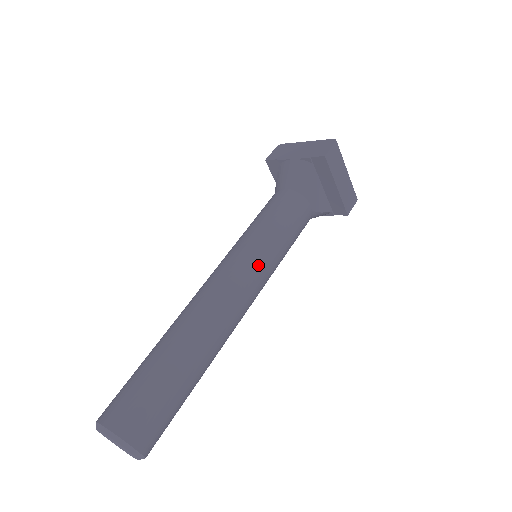
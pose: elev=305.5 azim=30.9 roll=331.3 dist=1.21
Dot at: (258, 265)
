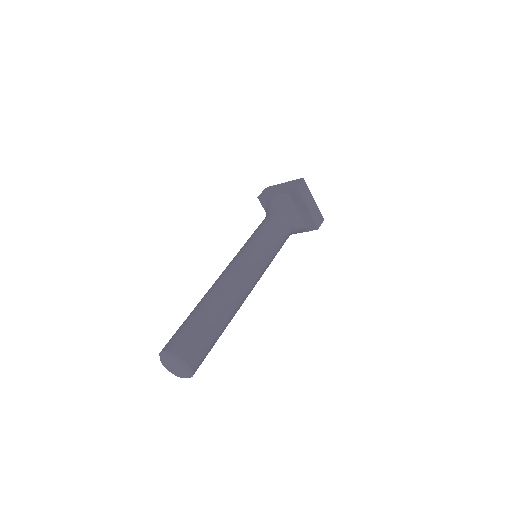
Dot at: (258, 258)
